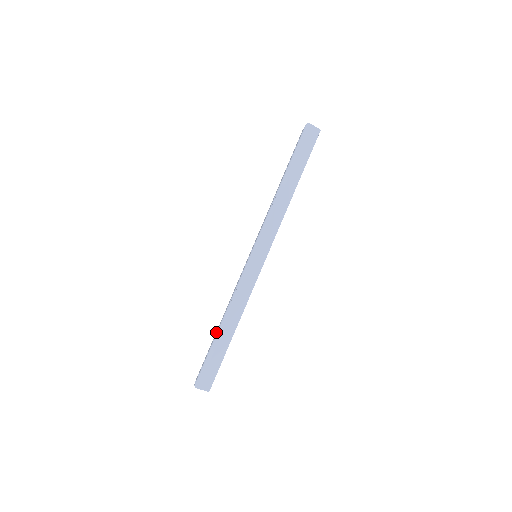
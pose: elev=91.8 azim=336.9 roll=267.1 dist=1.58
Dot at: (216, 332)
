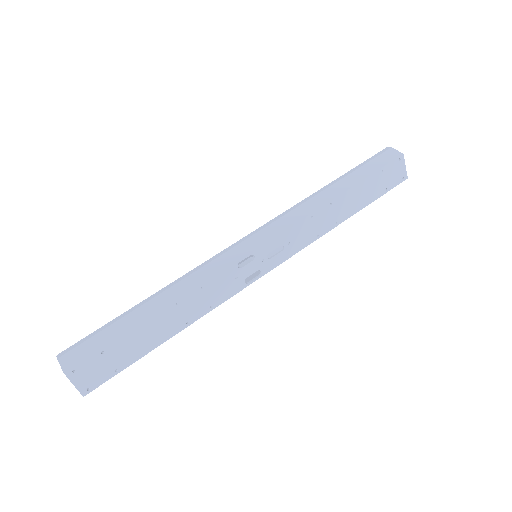
Dot at: occluded
